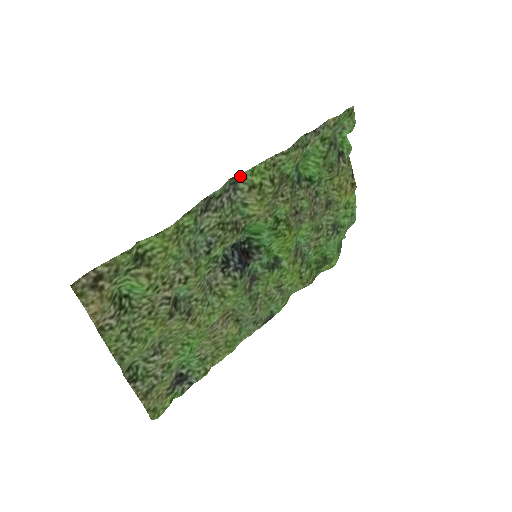
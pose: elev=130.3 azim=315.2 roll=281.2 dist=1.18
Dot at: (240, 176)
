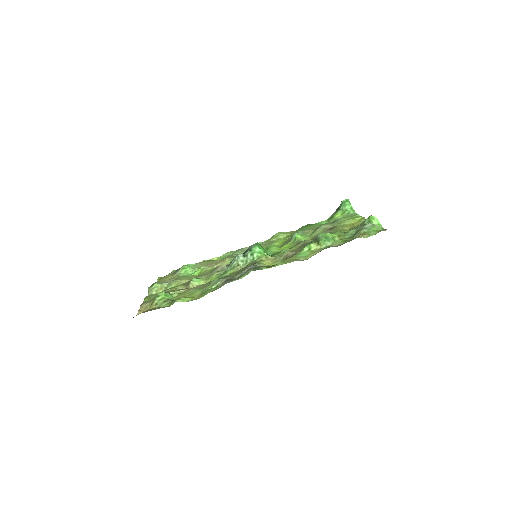
Dot at: (261, 268)
